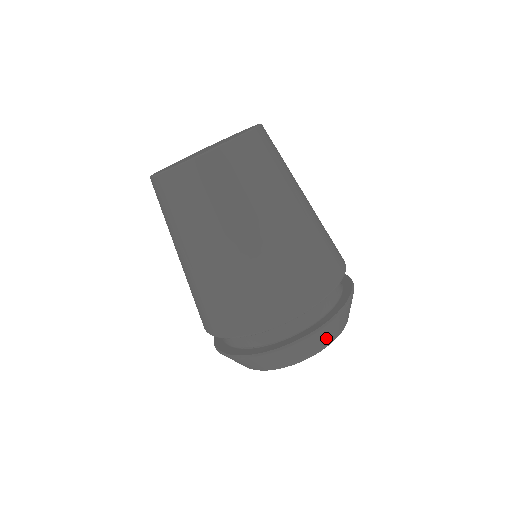
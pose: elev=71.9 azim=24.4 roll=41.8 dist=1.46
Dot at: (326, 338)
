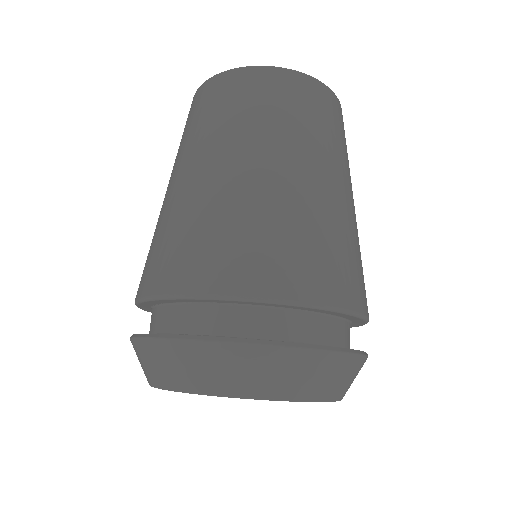
Dot at: (318, 379)
